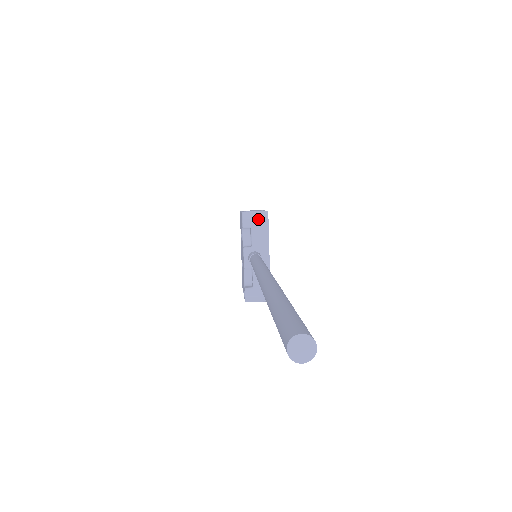
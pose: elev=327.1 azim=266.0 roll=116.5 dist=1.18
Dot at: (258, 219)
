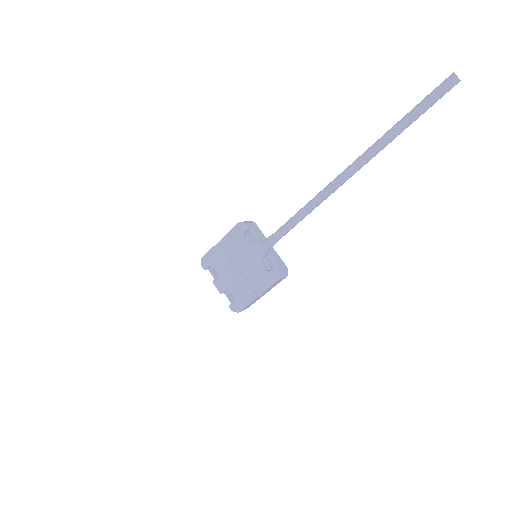
Dot at: (251, 223)
